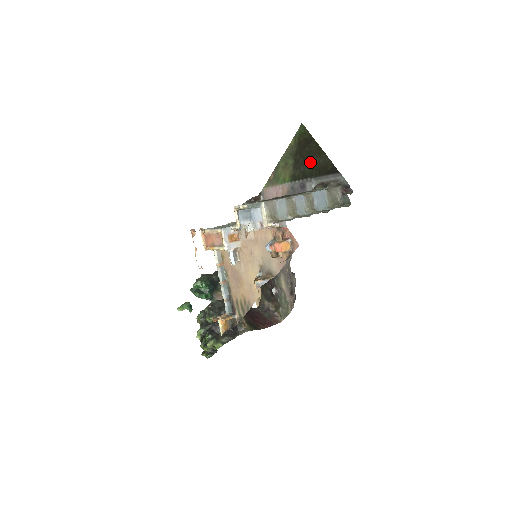
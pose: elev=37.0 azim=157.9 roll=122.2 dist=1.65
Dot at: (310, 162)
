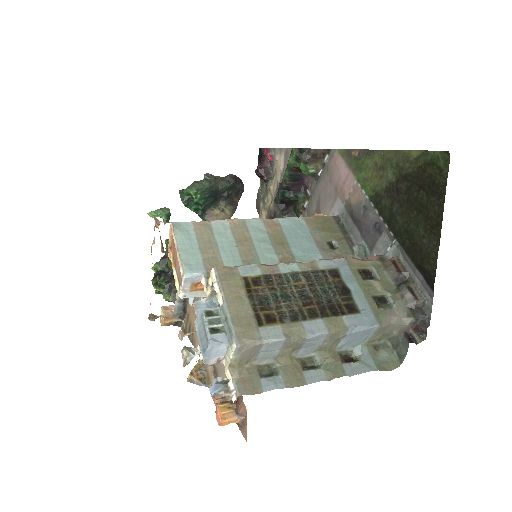
Dot at: (411, 218)
